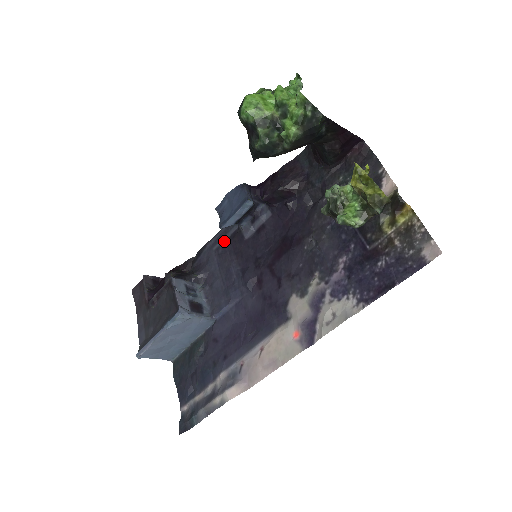
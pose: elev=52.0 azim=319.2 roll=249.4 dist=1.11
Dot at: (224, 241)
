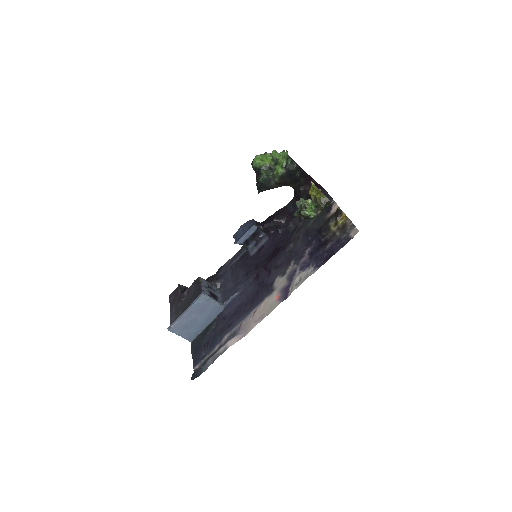
Dot at: (236, 260)
